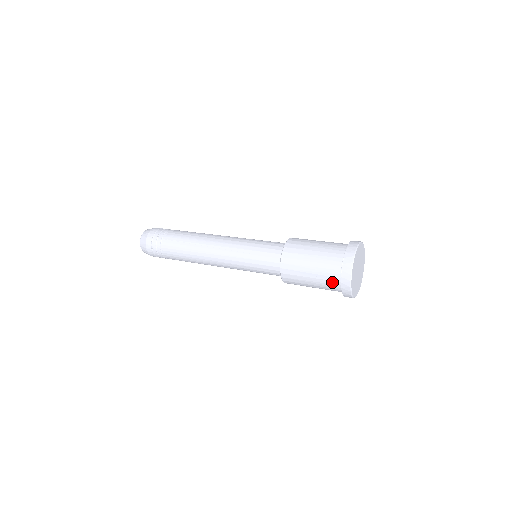
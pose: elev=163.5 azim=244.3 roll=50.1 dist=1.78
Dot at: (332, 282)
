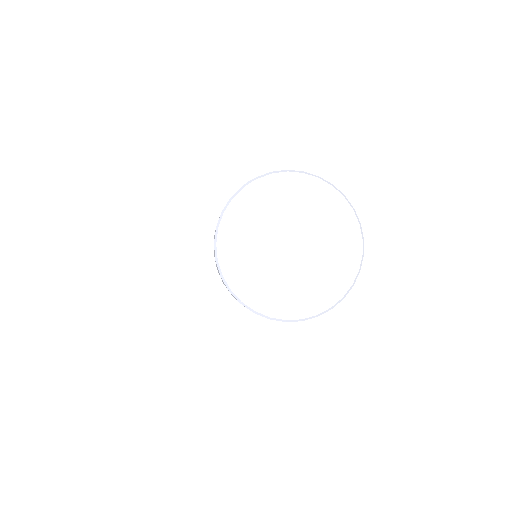
Dot at: occluded
